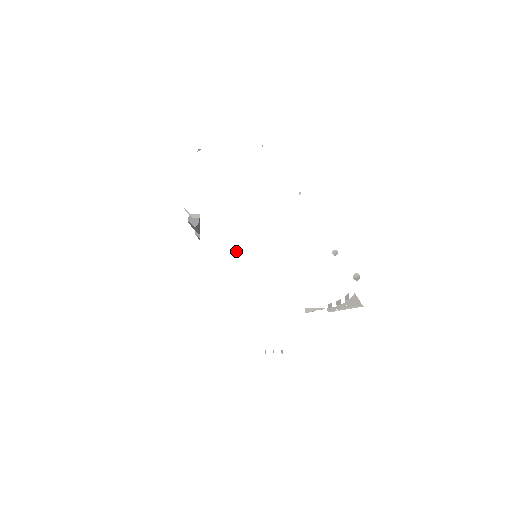
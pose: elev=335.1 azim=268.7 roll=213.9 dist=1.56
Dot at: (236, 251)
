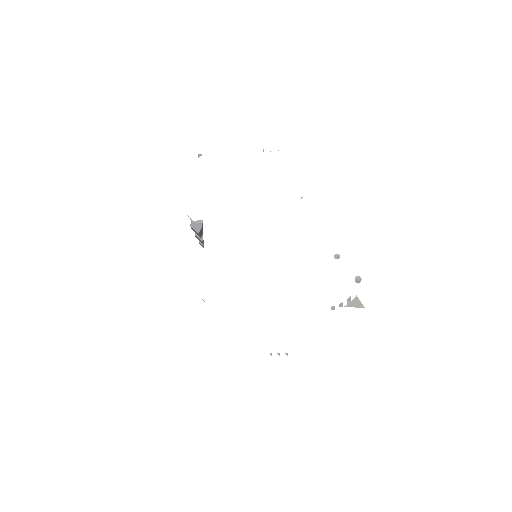
Dot at: (240, 257)
